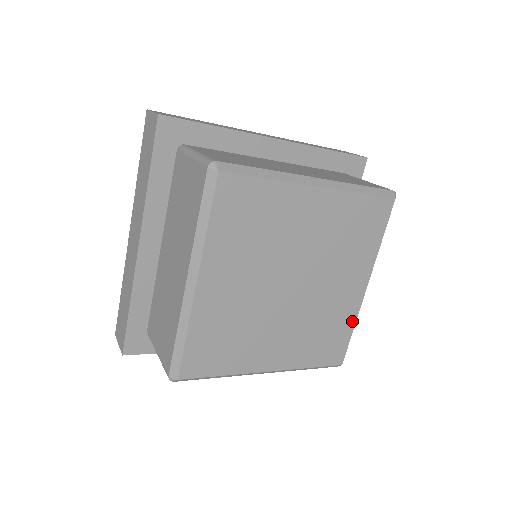
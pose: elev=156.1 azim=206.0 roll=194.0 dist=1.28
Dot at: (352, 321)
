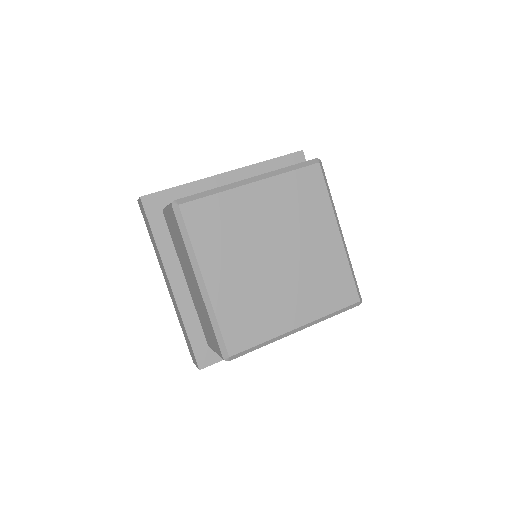
Dot at: (269, 336)
